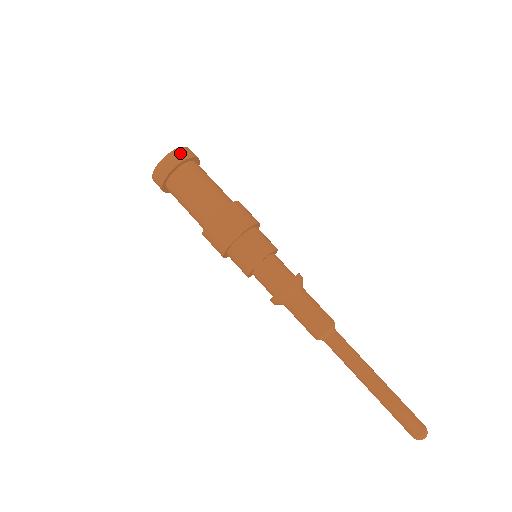
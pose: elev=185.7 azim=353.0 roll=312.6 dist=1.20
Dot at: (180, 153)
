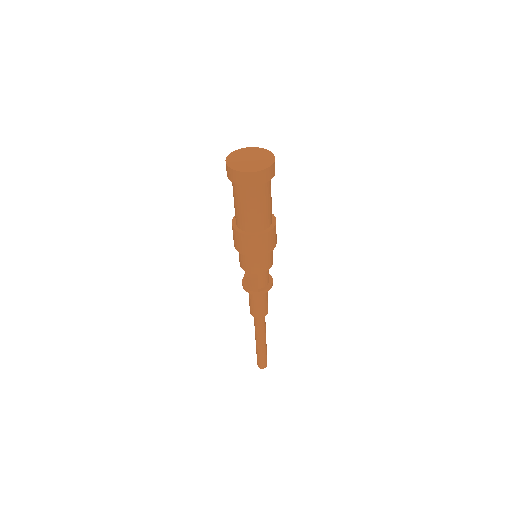
Dot at: (259, 177)
